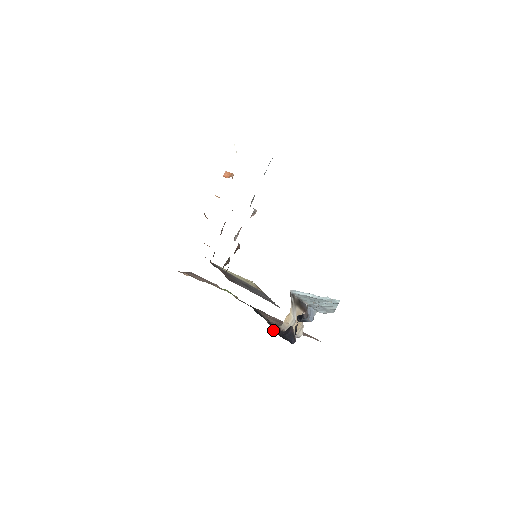
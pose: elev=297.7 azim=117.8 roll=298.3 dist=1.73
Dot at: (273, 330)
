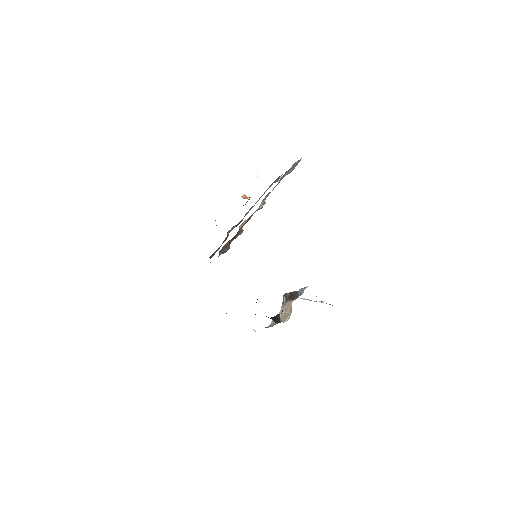
Dot at: occluded
